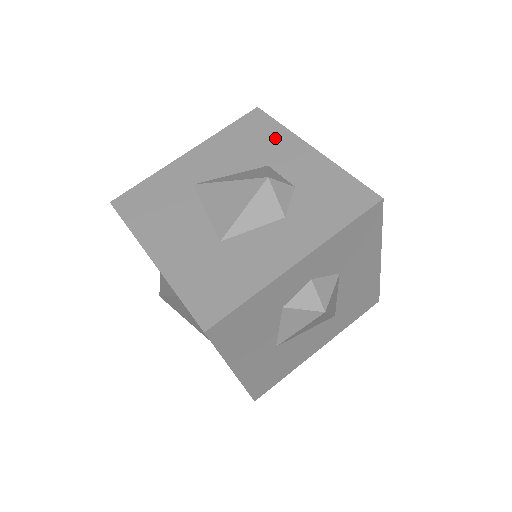
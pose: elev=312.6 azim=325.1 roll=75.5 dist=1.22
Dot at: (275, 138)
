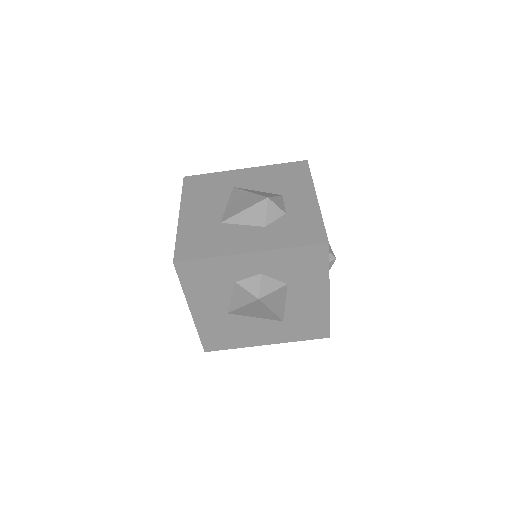
Dot at: (300, 182)
